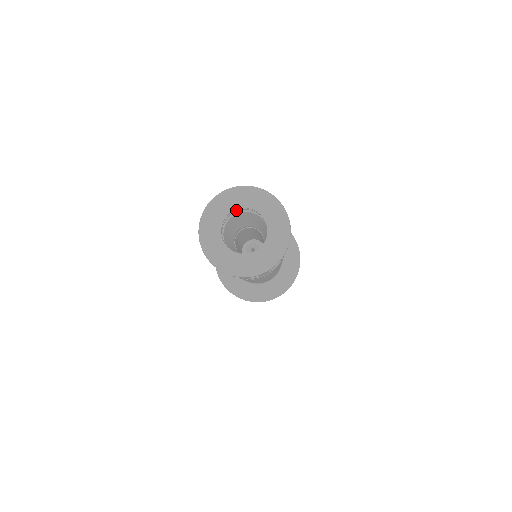
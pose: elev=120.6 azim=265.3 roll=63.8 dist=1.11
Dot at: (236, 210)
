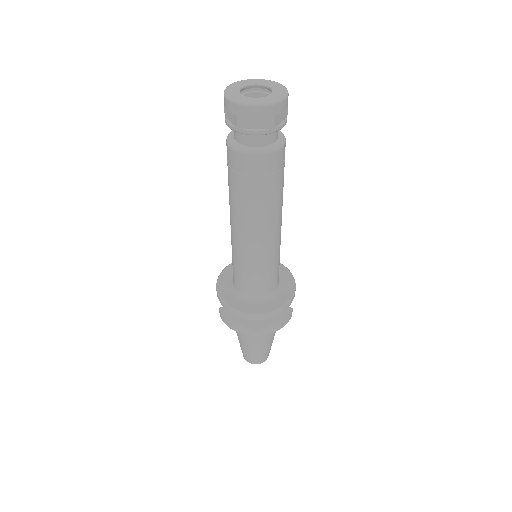
Dot at: (249, 92)
